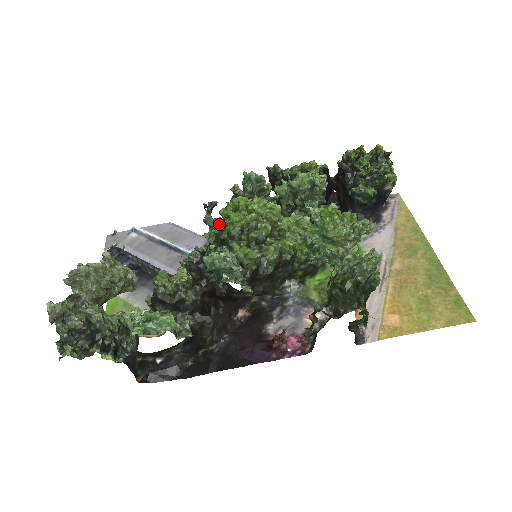
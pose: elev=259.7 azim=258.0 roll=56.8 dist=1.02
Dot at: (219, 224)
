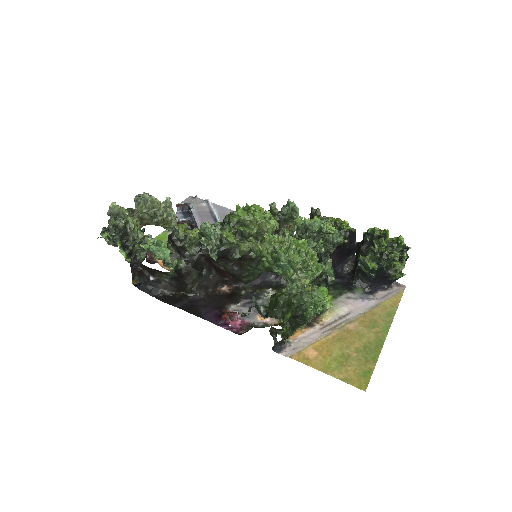
Dot at: occluded
